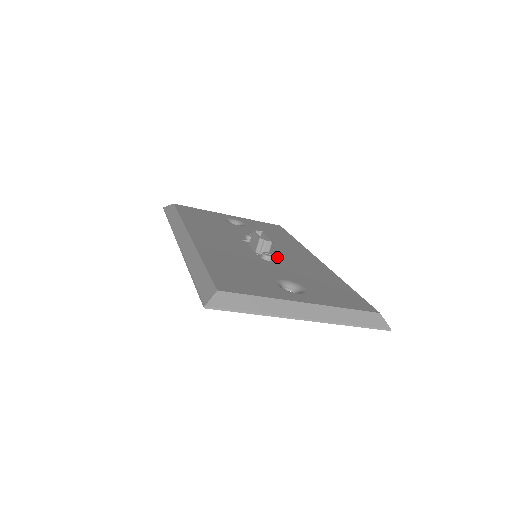
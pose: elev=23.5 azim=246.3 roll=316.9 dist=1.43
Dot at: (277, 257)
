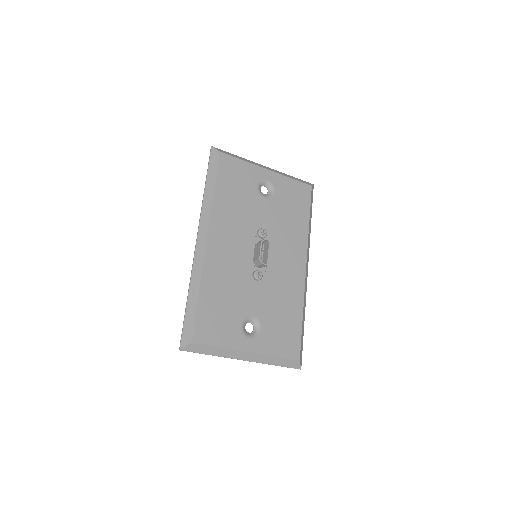
Dot at: (268, 271)
